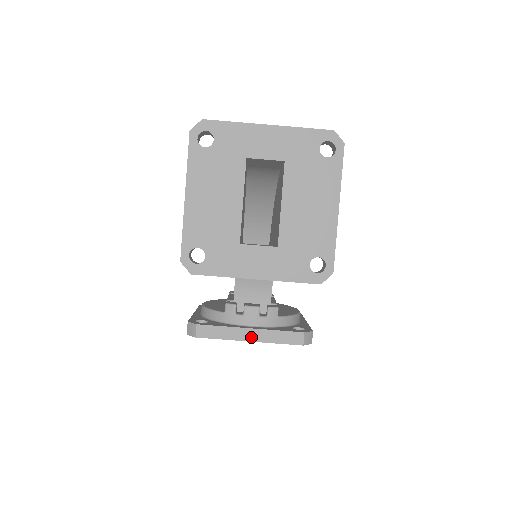
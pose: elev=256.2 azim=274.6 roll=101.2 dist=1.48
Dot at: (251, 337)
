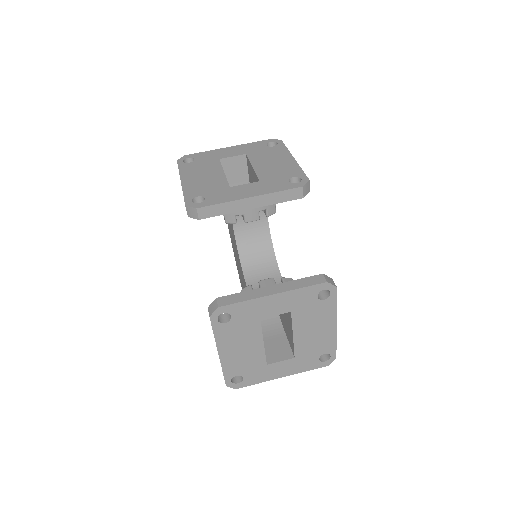
Dot at: (273, 291)
